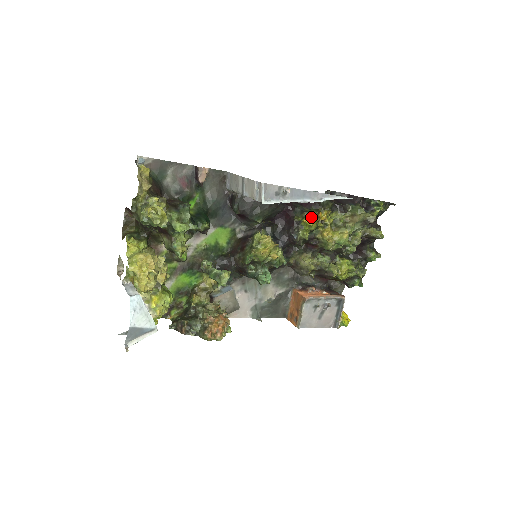
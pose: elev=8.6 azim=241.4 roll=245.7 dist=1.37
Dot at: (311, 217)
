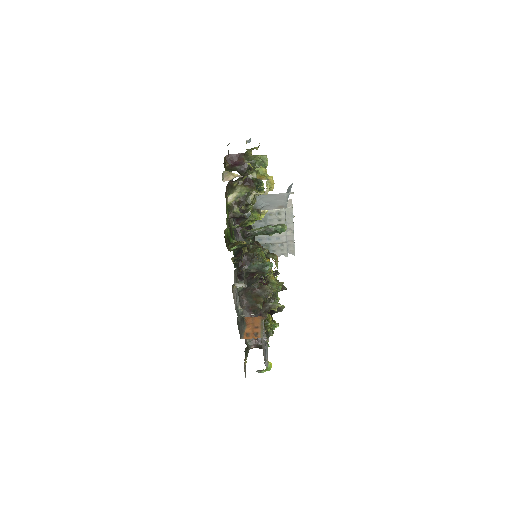
Dot at: (269, 261)
